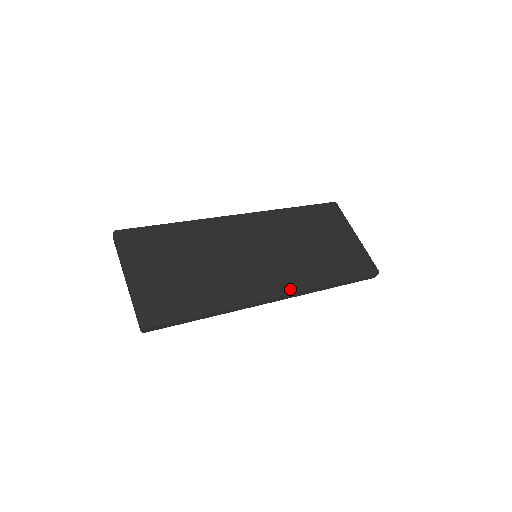
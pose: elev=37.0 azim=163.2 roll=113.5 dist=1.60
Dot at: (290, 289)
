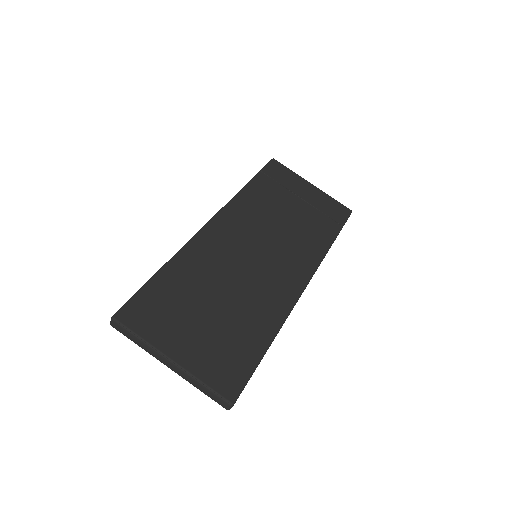
Dot at: (309, 272)
